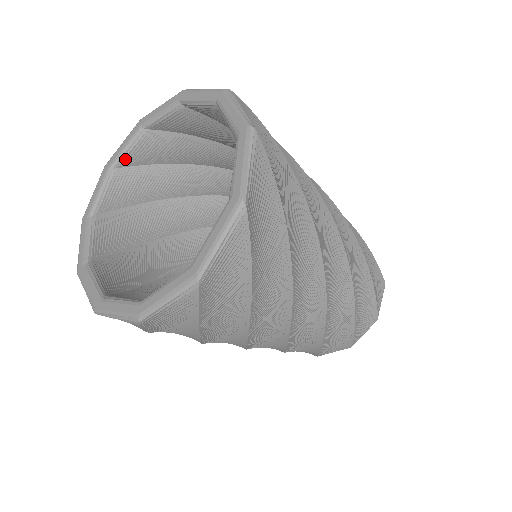
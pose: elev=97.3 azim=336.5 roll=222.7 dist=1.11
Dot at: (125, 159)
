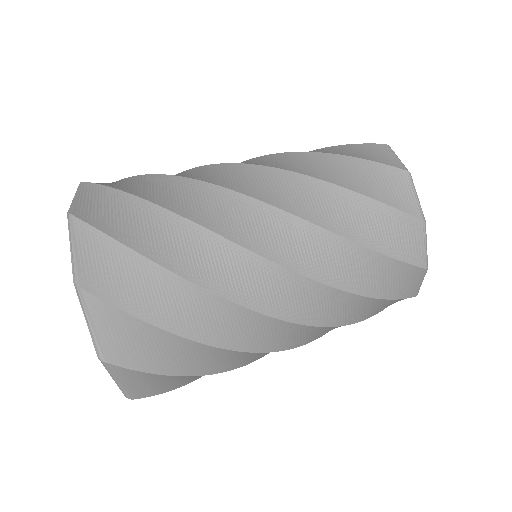
Dot at: occluded
